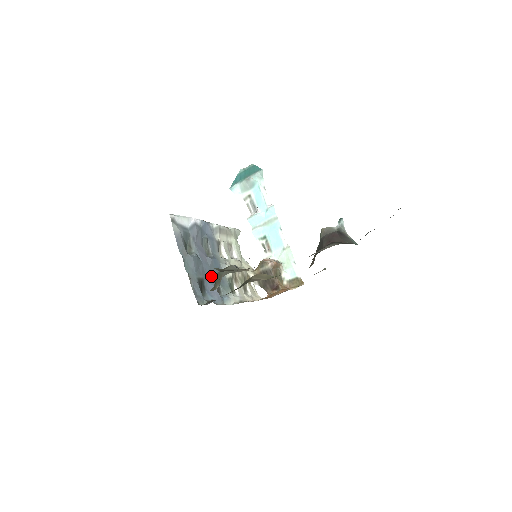
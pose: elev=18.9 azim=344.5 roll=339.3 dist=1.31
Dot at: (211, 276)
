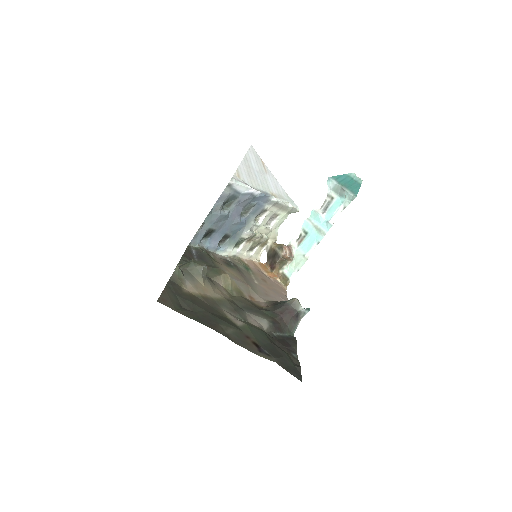
Dot at: (226, 231)
